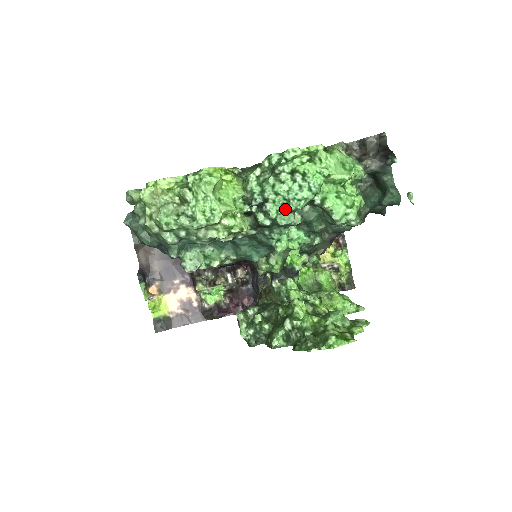
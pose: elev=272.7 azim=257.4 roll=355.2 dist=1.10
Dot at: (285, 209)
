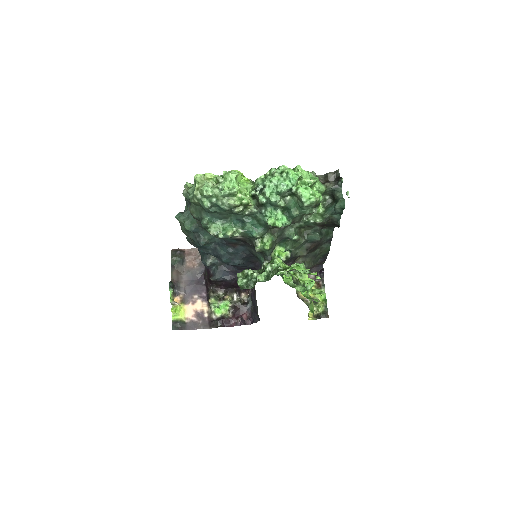
Dot at: (275, 191)
